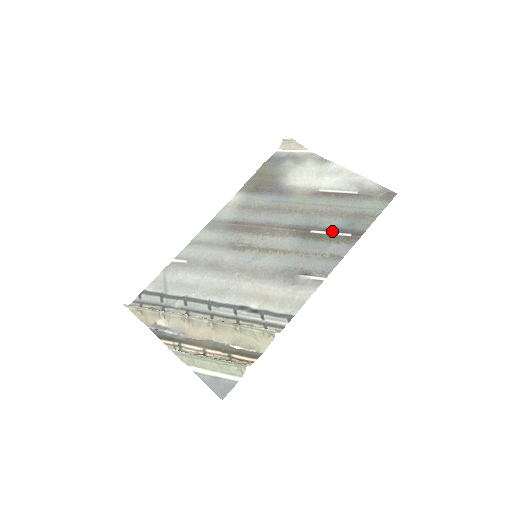
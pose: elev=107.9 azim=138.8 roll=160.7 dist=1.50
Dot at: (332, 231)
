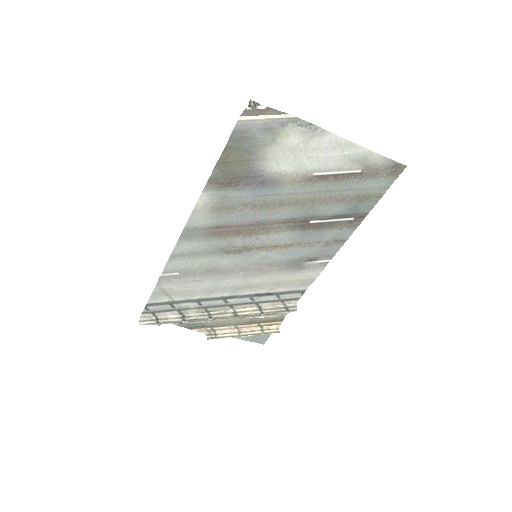
Dot at: (334, 219)
